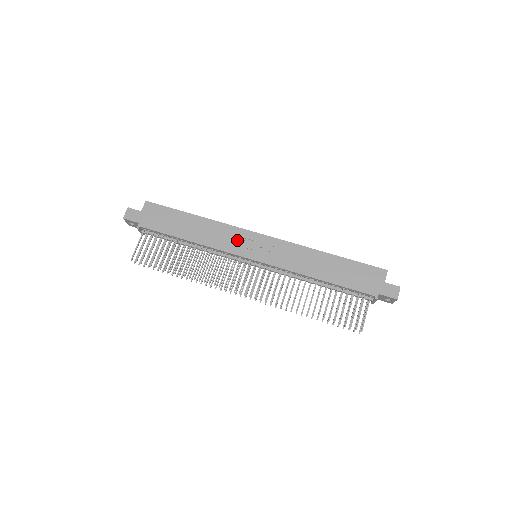
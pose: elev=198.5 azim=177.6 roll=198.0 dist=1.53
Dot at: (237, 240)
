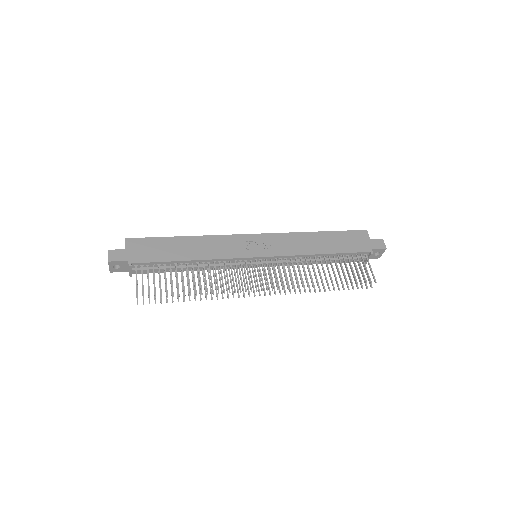
Dot at: (235, 245)
